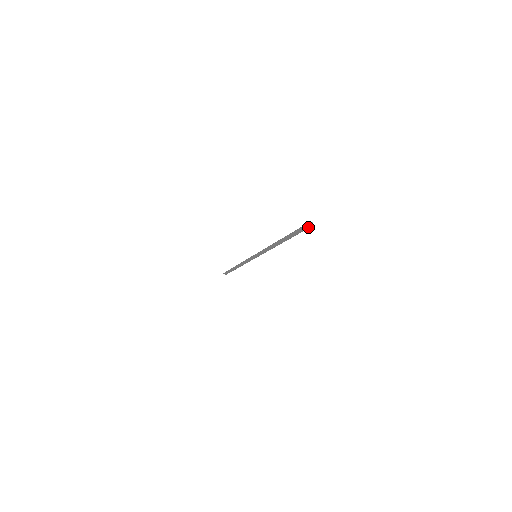
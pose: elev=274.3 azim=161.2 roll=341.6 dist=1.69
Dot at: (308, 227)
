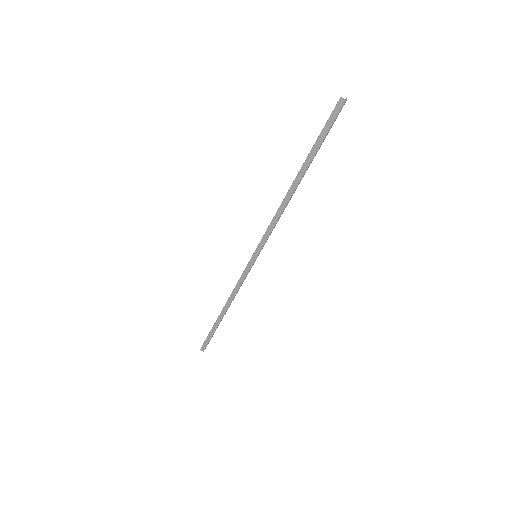
Dot at: (342, 104)
